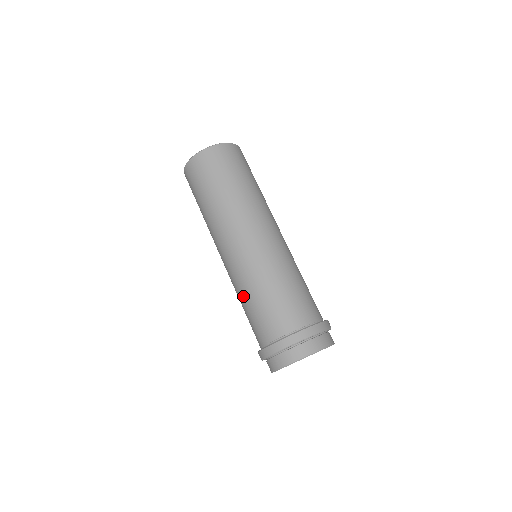
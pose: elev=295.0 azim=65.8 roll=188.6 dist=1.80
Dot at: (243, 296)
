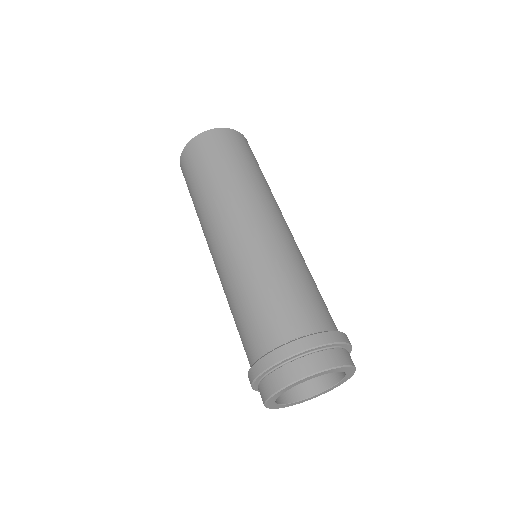
Dot at: (242, 287)
